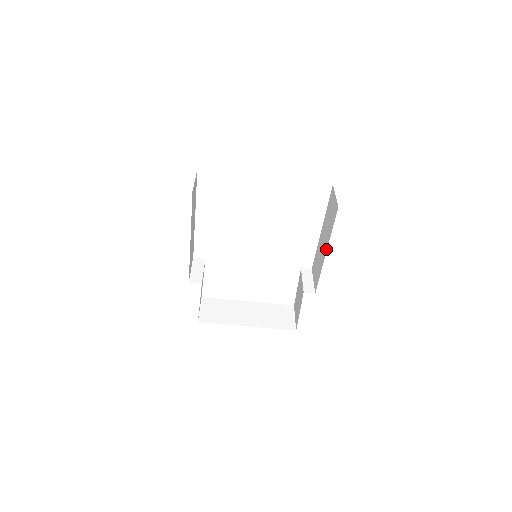
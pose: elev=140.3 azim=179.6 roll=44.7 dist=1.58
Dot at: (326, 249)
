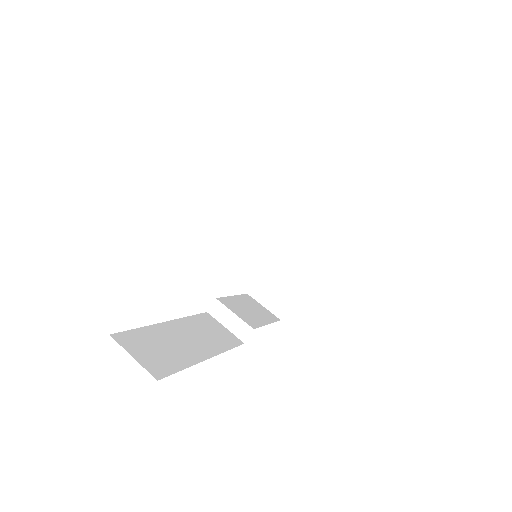
Dot at: occluded
